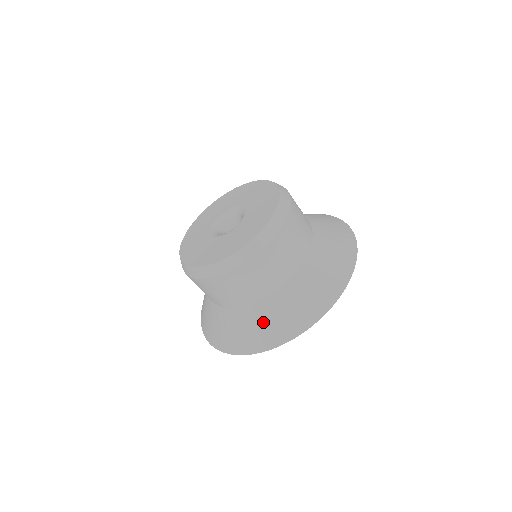
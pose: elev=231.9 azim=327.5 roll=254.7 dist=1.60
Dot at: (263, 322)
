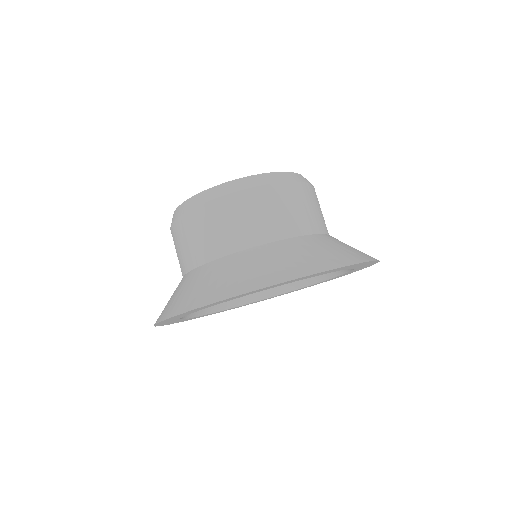
Dot at: (184, 289)
